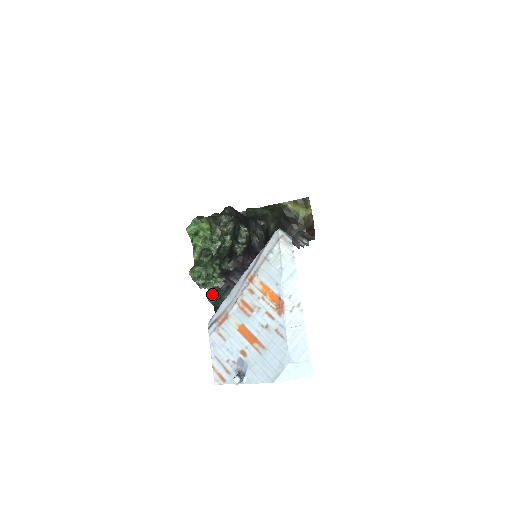
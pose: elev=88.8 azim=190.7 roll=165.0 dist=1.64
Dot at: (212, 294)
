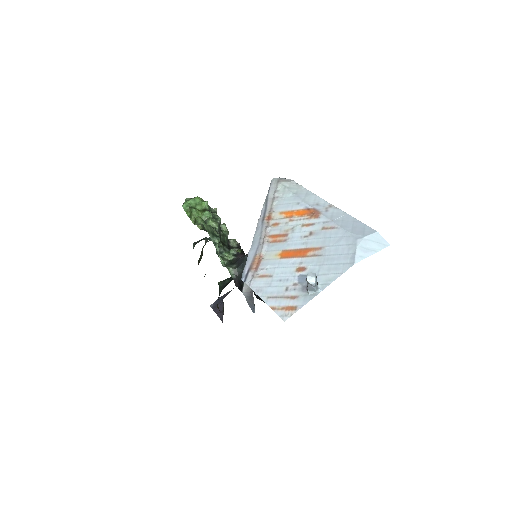
Dot at: (231, 265)
